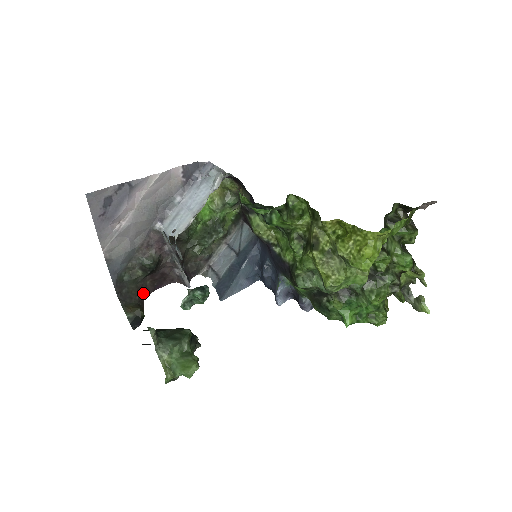
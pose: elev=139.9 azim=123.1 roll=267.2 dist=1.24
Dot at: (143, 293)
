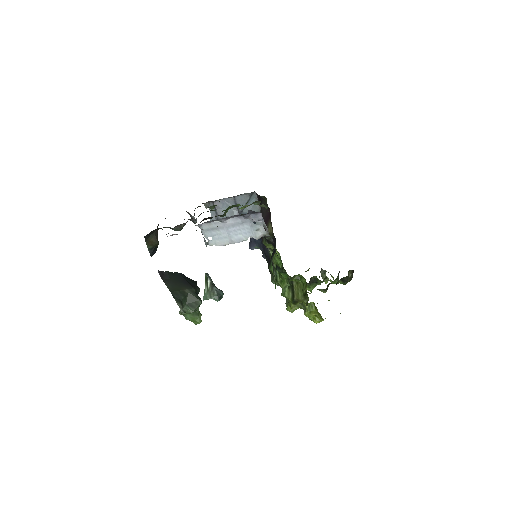
Dot at: occluded
